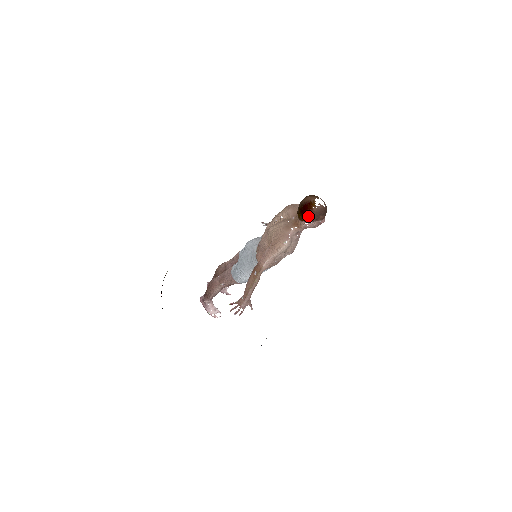
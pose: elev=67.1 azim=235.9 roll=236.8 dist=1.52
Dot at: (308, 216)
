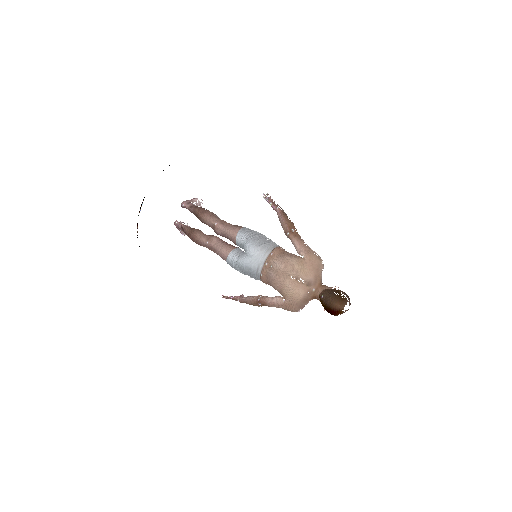
Dot at: (331, 314)
